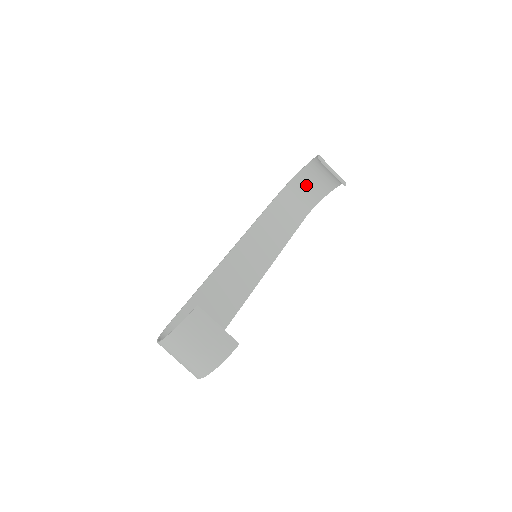
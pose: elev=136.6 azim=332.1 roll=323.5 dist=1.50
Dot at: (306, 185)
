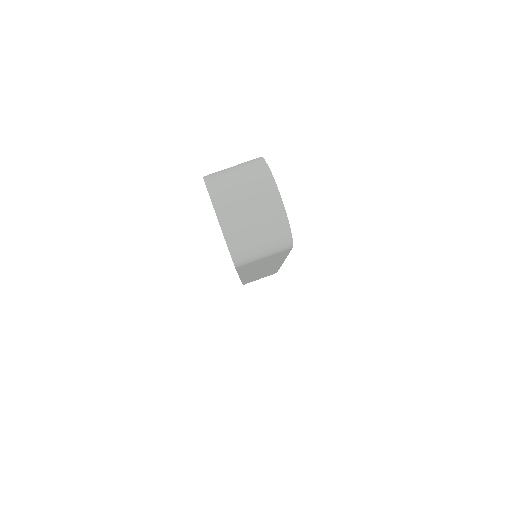
Dot at: occluded
